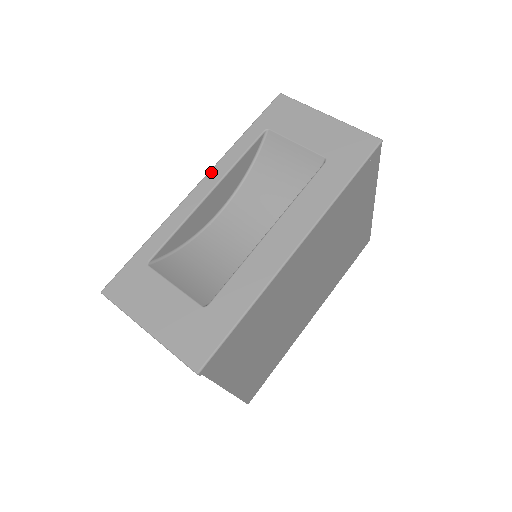
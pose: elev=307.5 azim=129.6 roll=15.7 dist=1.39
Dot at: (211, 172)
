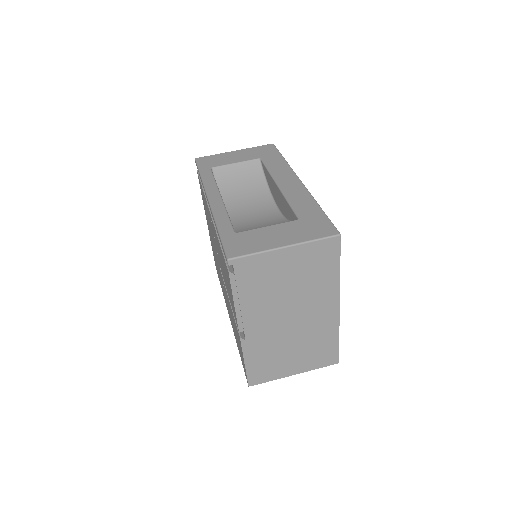
Dot at: (208, 192)
